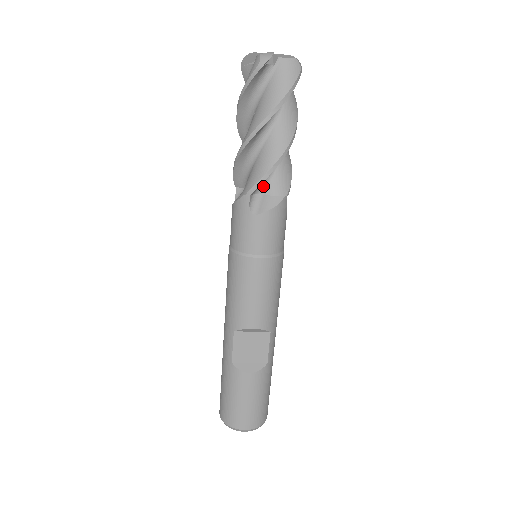
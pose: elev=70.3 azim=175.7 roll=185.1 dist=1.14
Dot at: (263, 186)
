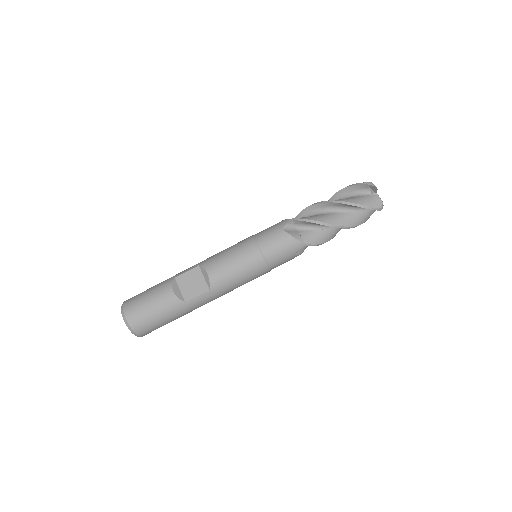
Dot at: (303, 228)
